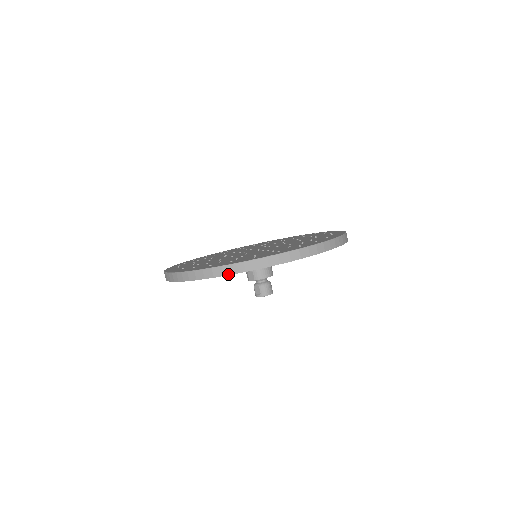
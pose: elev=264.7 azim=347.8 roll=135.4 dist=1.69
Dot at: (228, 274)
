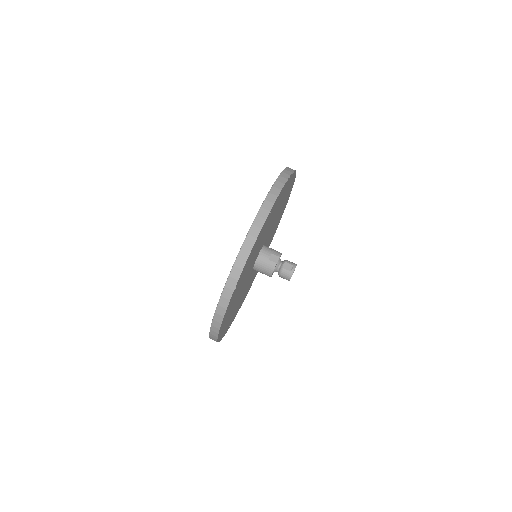
Dot at: (288, 177)
